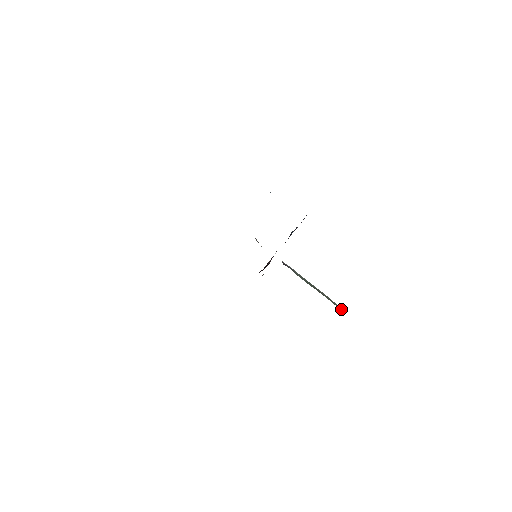
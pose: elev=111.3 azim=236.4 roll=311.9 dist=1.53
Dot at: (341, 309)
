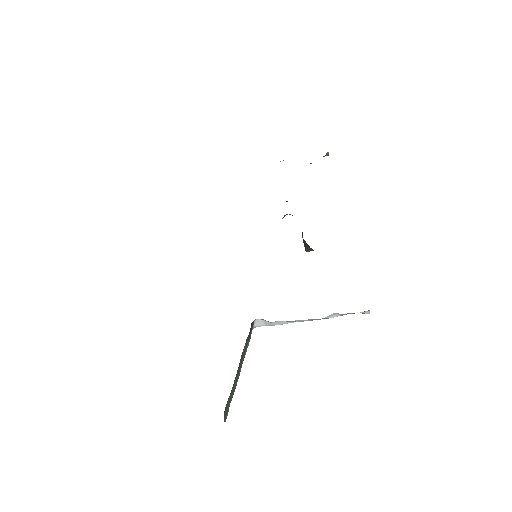
Dot at: (226, 410)
